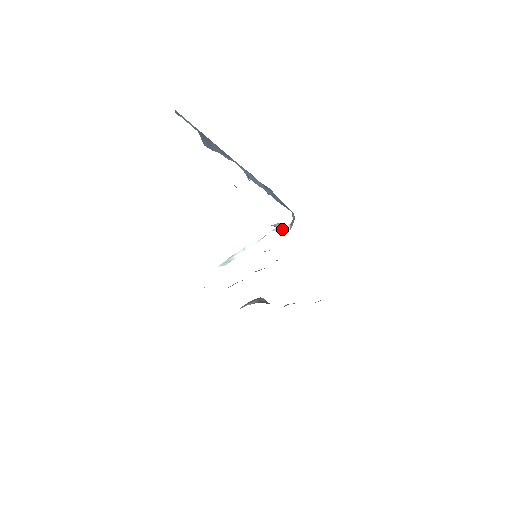
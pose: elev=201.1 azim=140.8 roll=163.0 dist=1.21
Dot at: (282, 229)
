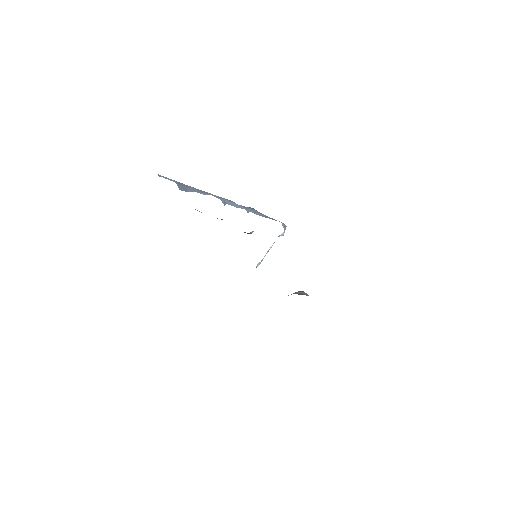
Dot at: (281, 235)
